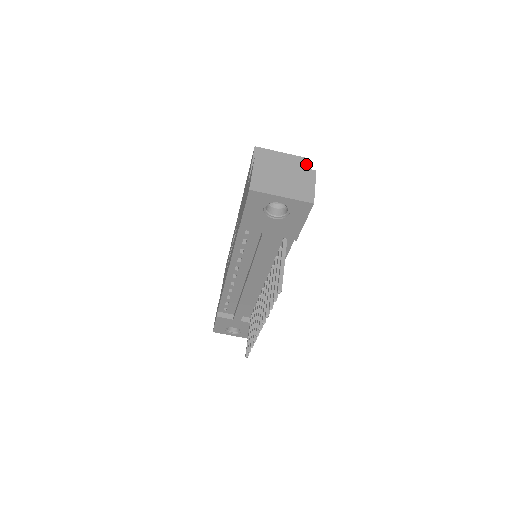
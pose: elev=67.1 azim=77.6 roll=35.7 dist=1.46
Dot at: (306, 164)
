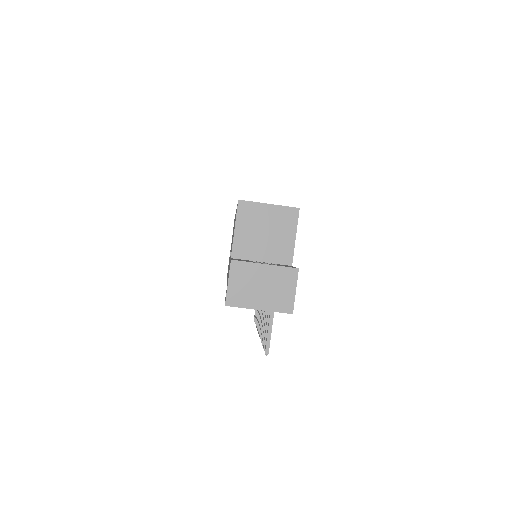
Dot at: (297, 217)
